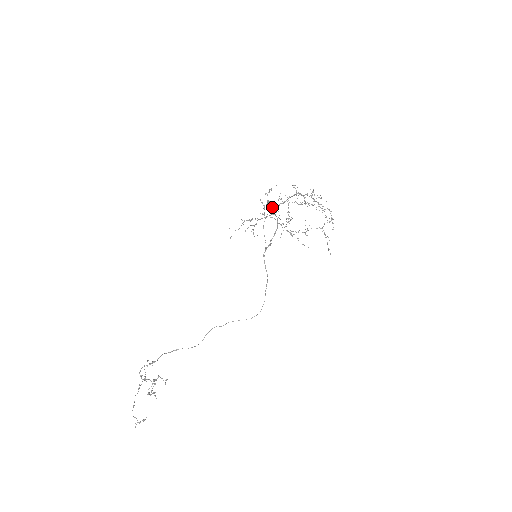
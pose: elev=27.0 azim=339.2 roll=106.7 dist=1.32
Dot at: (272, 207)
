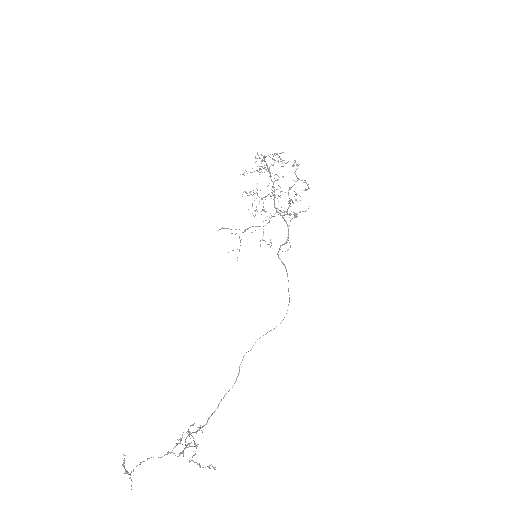
Dot at: (263, 206)
